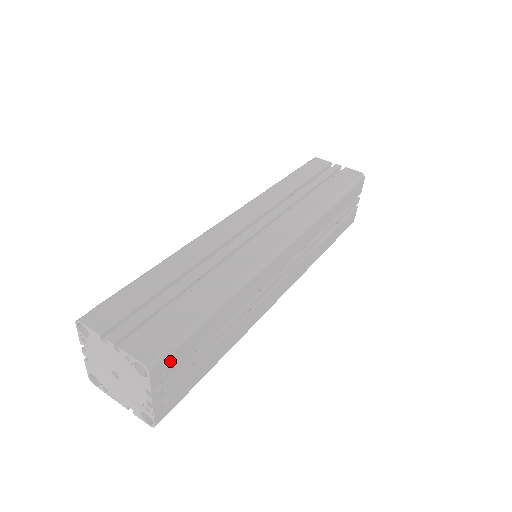
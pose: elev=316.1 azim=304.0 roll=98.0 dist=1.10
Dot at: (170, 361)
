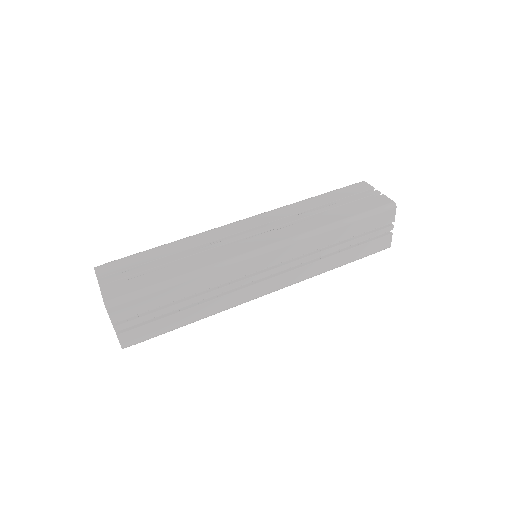
Dot at: (127, 307)
